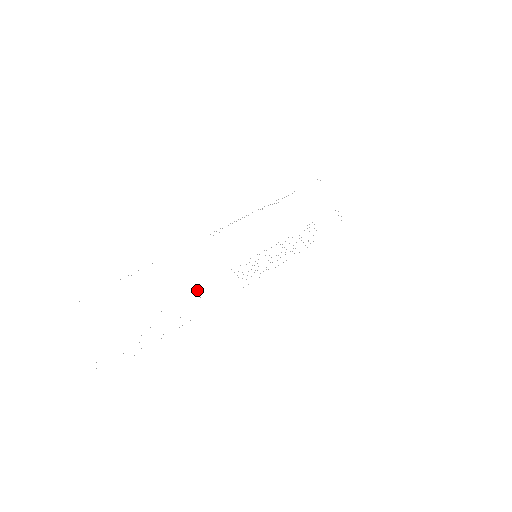
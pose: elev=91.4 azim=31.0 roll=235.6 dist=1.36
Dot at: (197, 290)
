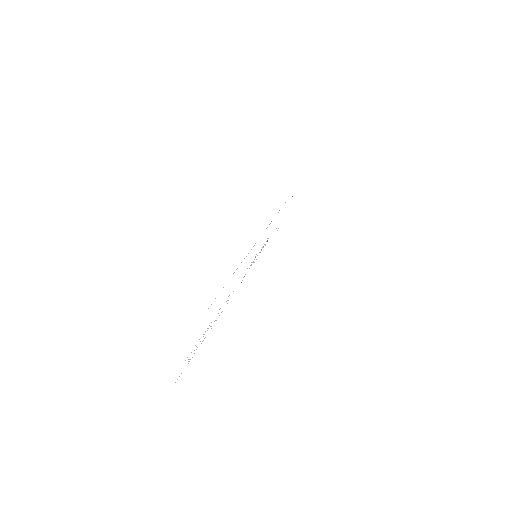
Dot at: occluded
